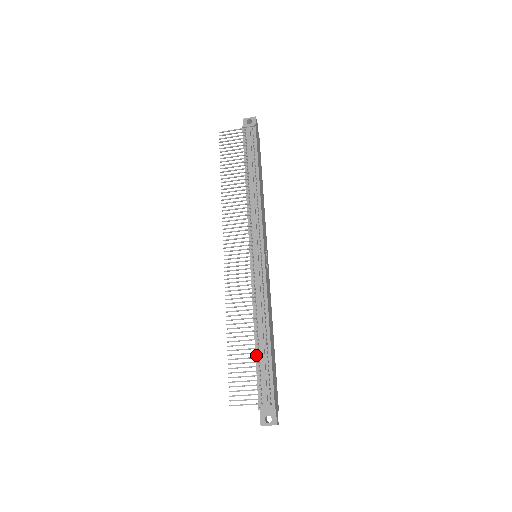
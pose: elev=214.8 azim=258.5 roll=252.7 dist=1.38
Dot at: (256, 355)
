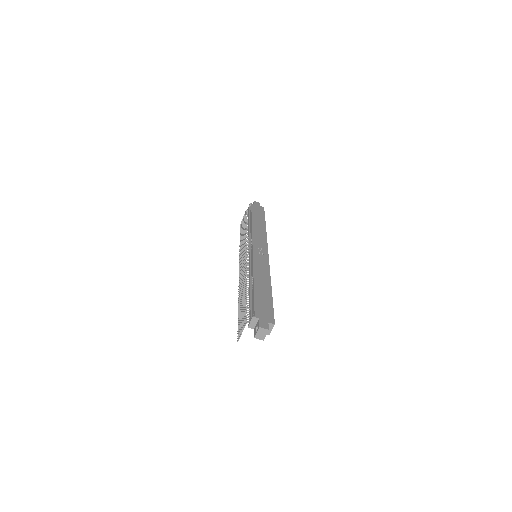
Dot at: occluded
